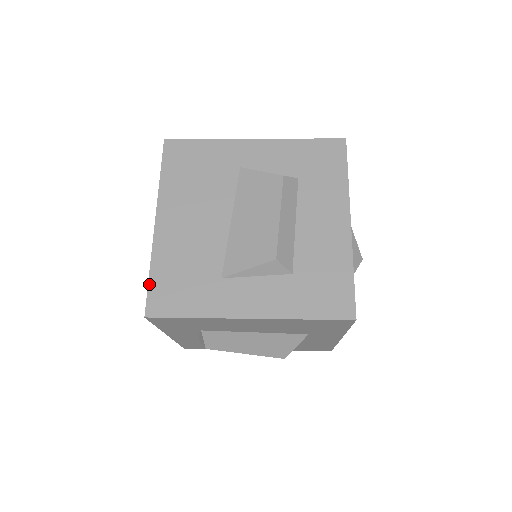
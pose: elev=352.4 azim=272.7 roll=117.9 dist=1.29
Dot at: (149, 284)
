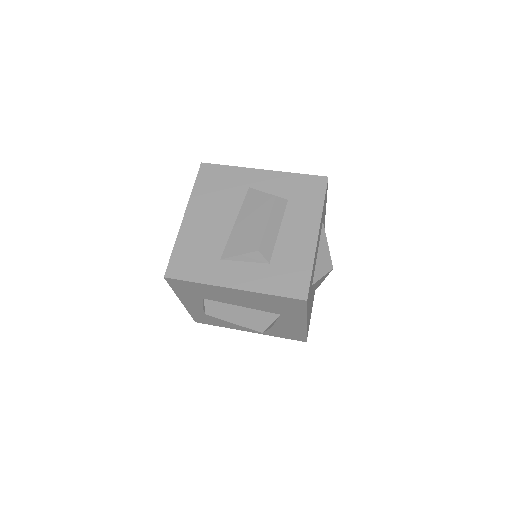
Dot at: (171, 256)
